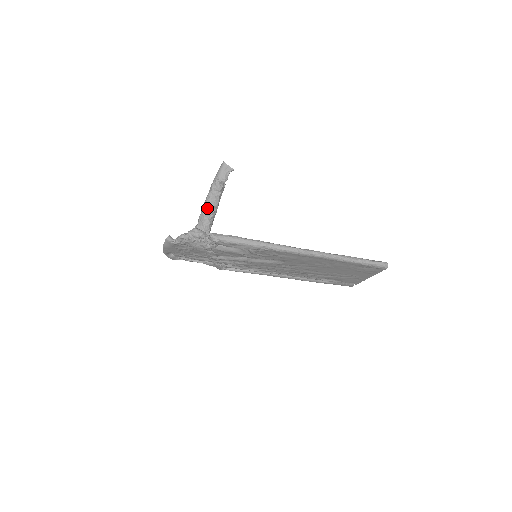
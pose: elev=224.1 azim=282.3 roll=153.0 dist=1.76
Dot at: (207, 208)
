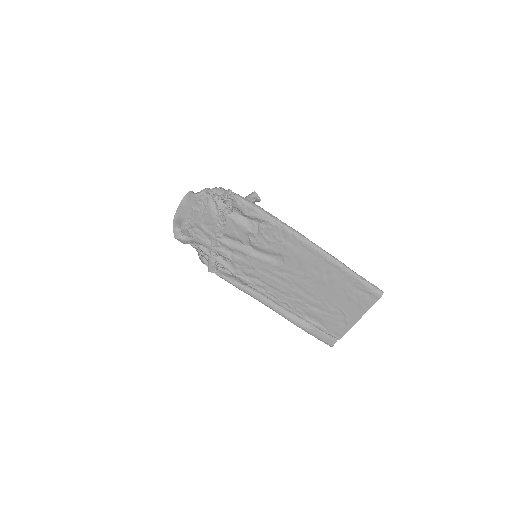
Dot at: occluded
